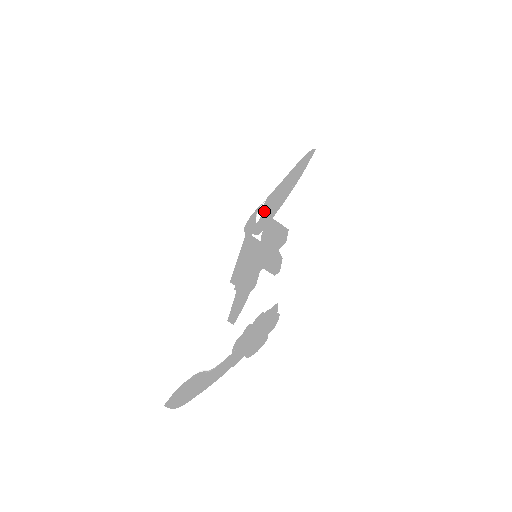
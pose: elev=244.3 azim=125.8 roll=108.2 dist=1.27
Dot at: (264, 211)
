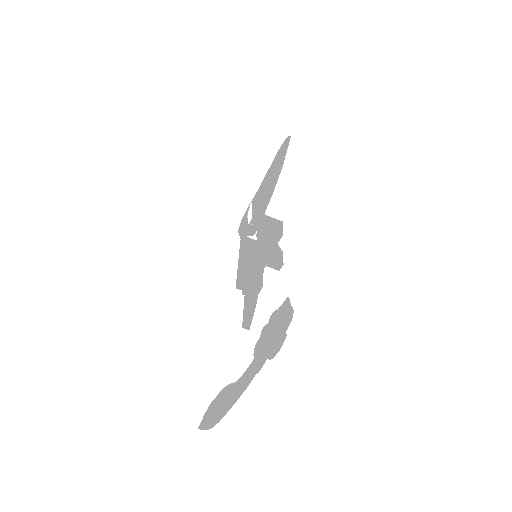
Dot at: (254, 210)
